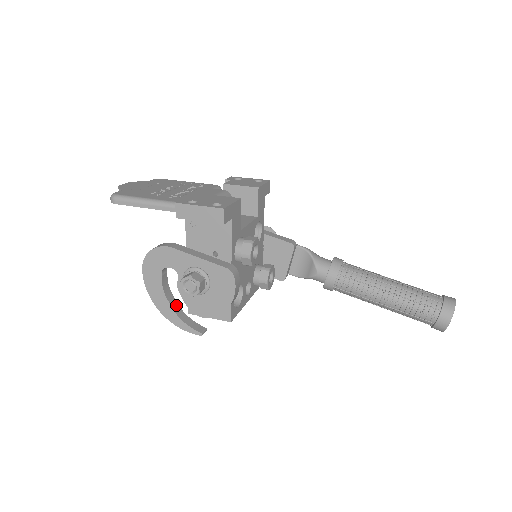
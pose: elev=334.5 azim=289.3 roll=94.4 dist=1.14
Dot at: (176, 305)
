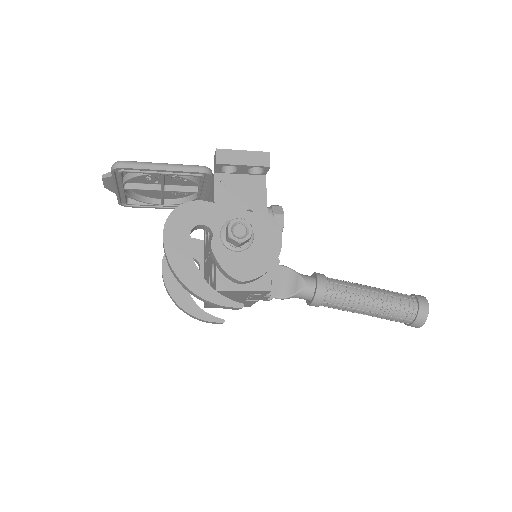
Dot at: (202, 279)
